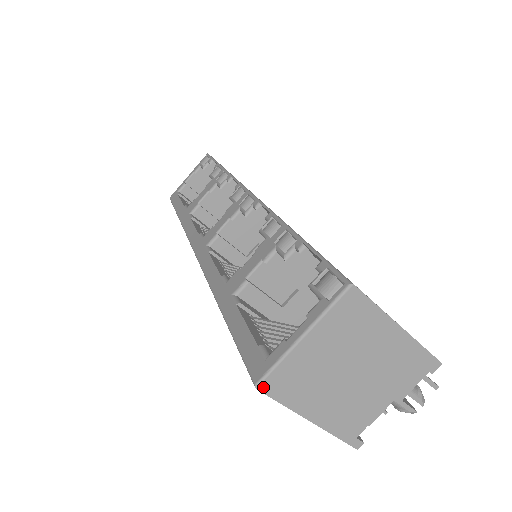
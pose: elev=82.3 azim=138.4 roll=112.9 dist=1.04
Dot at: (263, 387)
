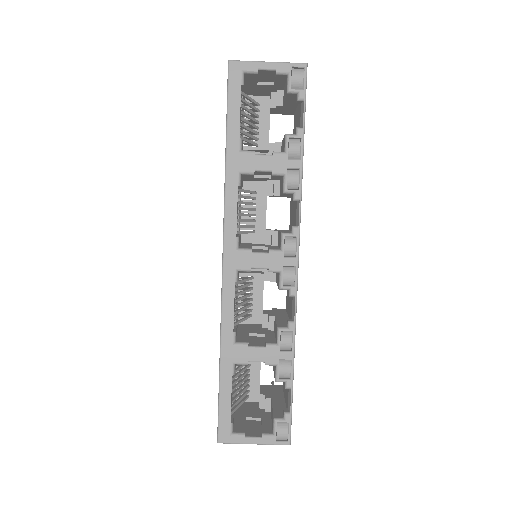
Dot at: (220, 442)
